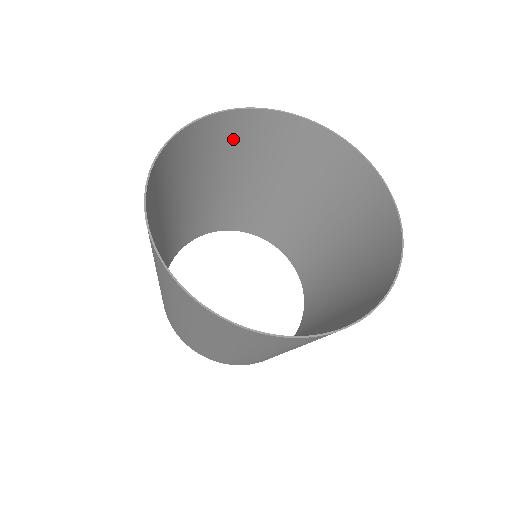
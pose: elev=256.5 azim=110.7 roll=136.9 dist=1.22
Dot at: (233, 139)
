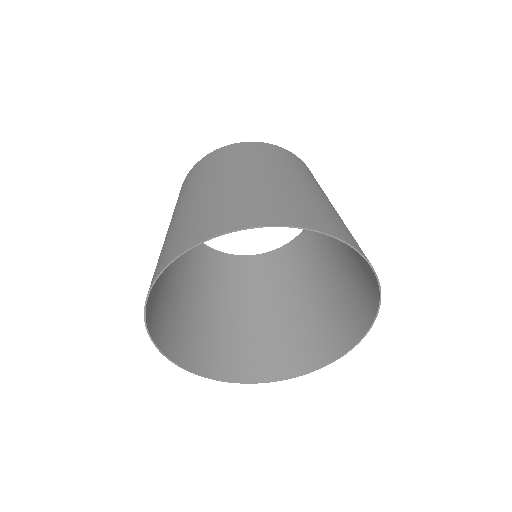
Dot at: occluded
